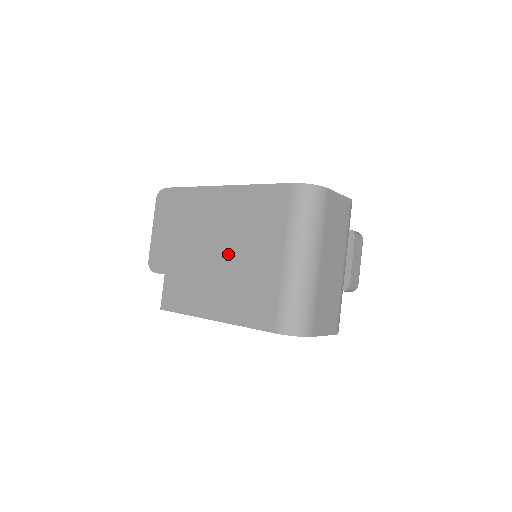
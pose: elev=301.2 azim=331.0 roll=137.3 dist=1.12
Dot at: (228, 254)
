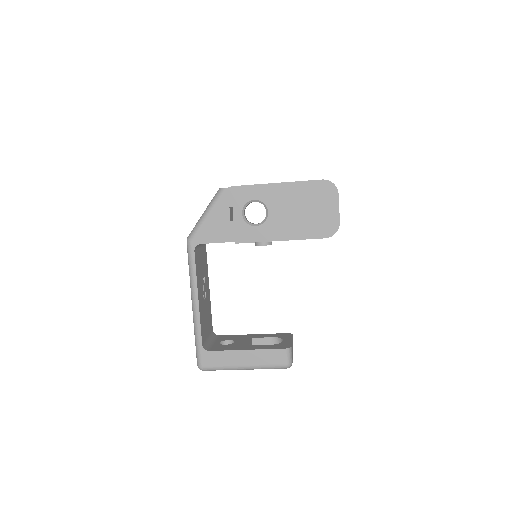
Dot at: occluded
